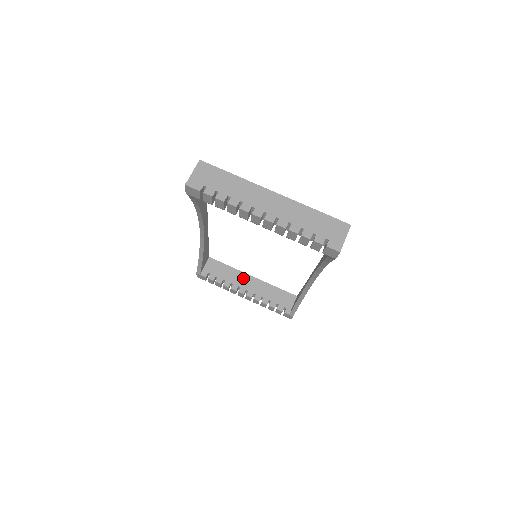
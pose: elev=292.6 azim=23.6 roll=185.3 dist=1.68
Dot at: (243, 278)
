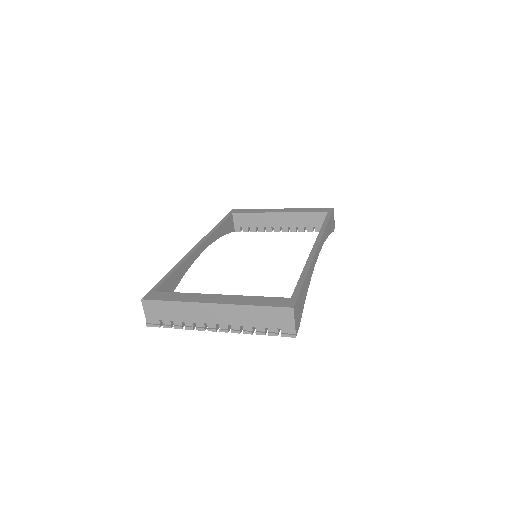
Dot at: (271, 218)
